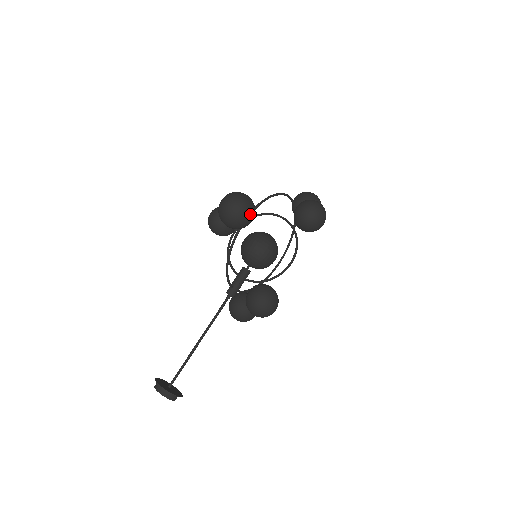
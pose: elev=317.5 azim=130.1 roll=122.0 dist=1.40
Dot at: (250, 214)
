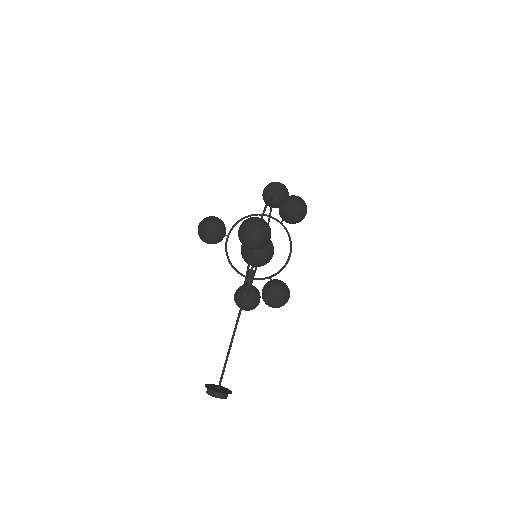
Dot at: (270, 235)
